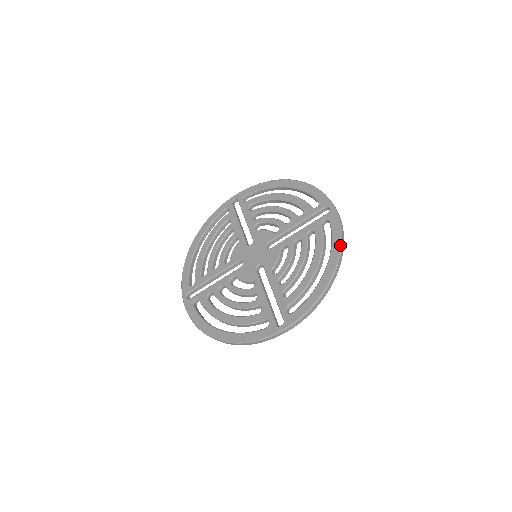
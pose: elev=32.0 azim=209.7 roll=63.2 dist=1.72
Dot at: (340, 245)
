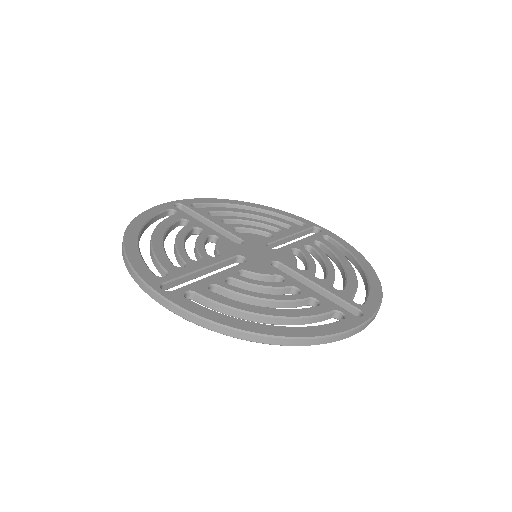
Dot at: occluded
